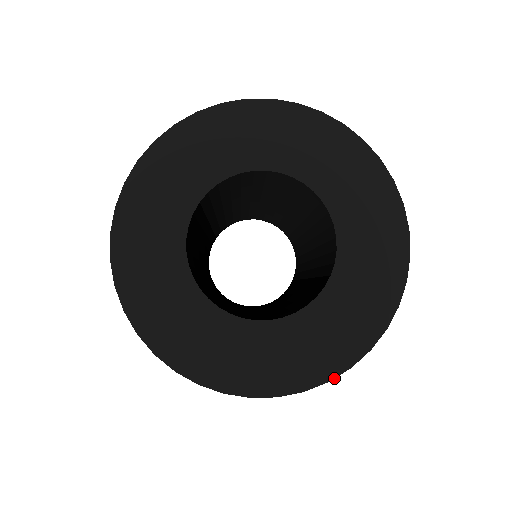
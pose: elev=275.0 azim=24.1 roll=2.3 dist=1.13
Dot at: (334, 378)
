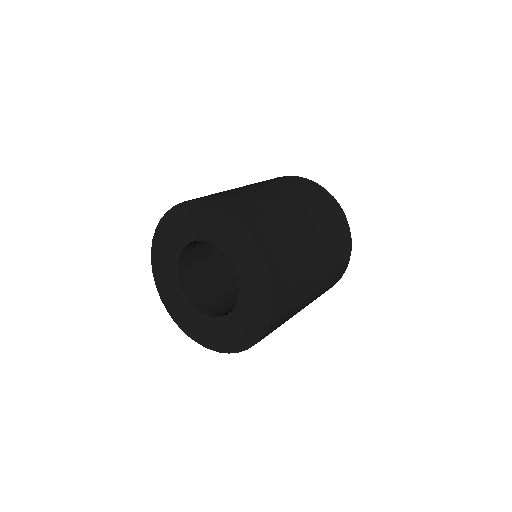
Dot at: occluded
